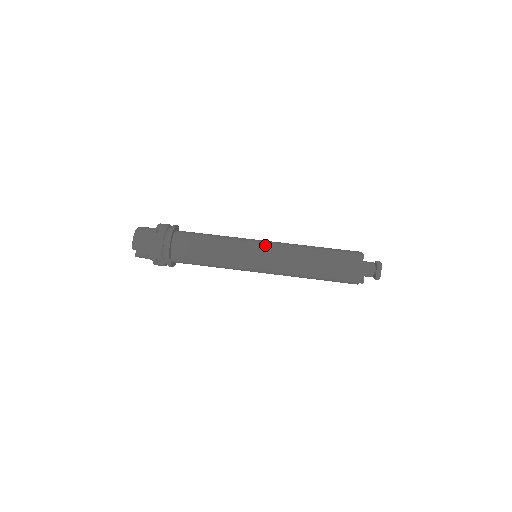
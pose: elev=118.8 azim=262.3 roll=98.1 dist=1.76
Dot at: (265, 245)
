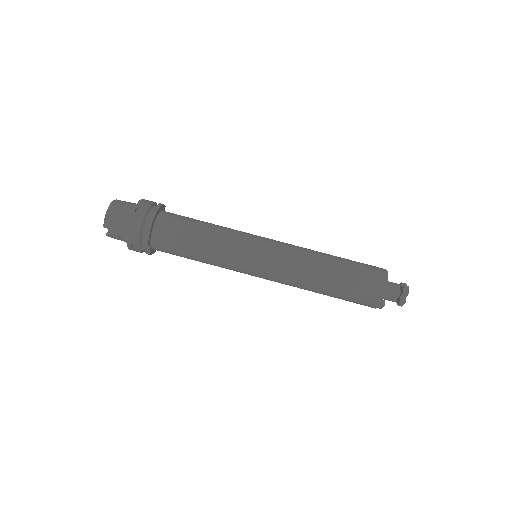
Dot at: (269, 245)
